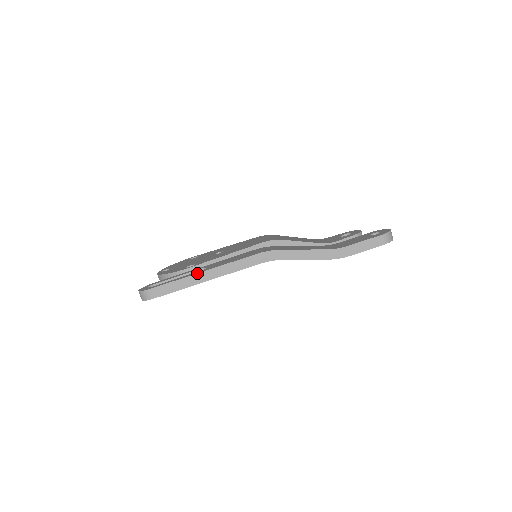
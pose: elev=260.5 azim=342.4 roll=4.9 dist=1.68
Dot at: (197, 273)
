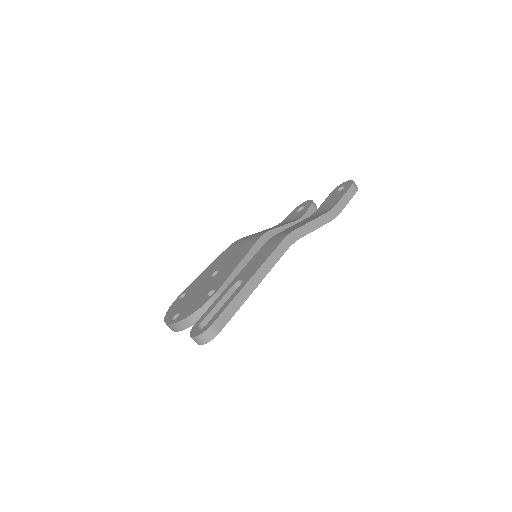
Dot at: (244, 285)
